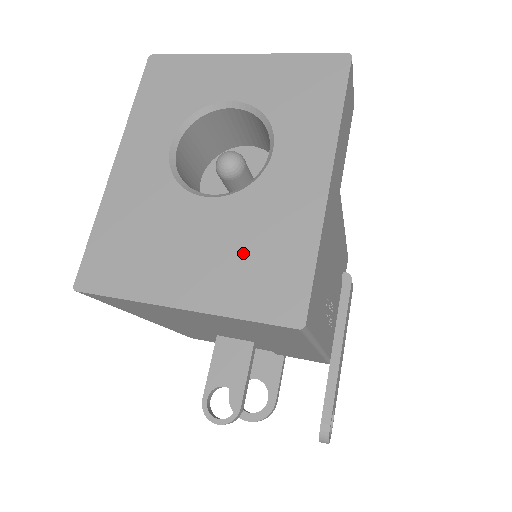
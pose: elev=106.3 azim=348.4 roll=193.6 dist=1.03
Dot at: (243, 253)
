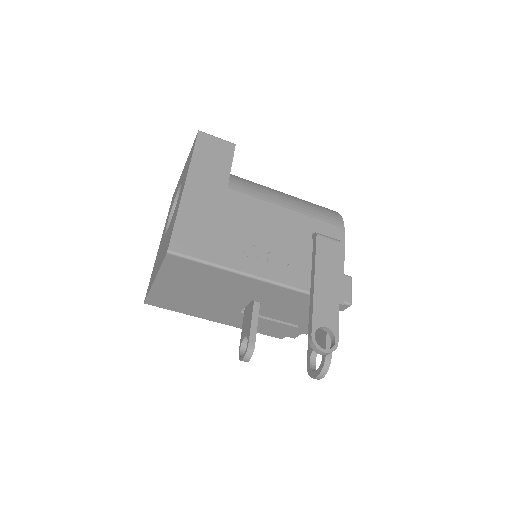
Dot at: (166, 241)
